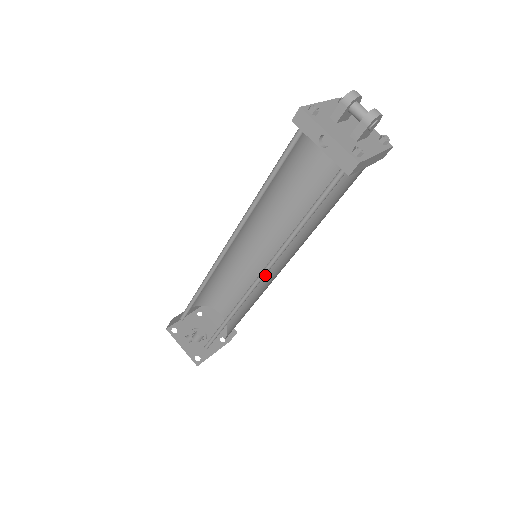
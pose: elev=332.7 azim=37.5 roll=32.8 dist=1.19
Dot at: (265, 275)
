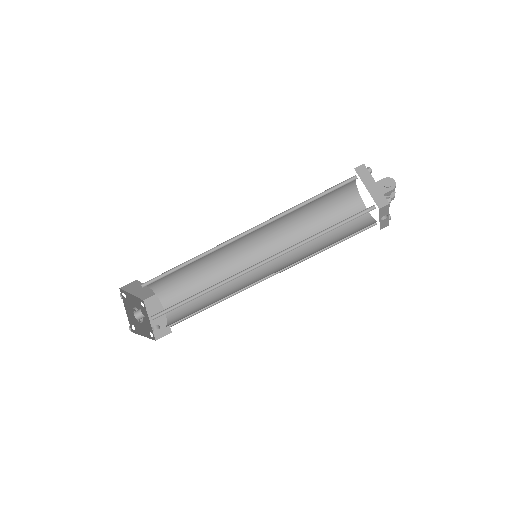
Dot at: (228, 255)
